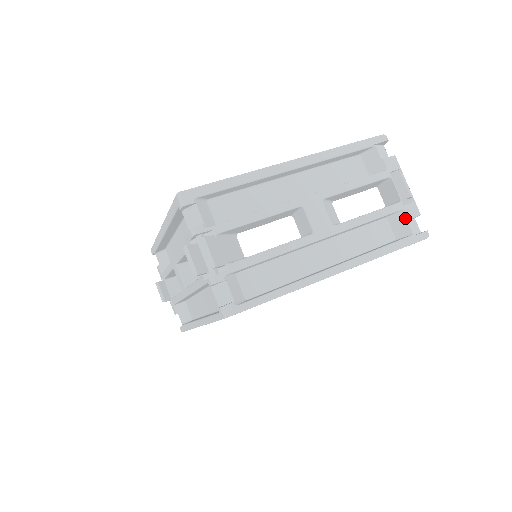
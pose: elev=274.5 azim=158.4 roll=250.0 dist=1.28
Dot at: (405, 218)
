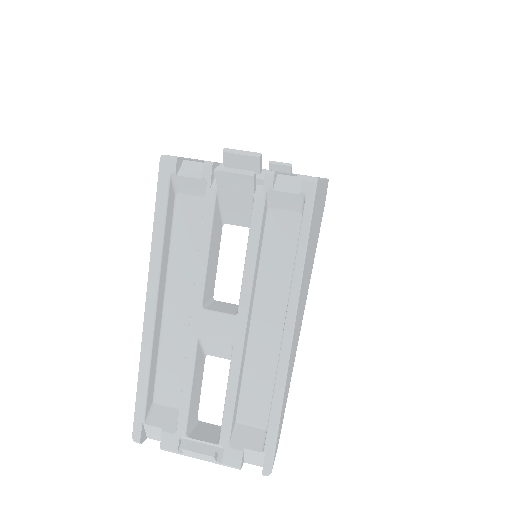
Dot at: occluded
